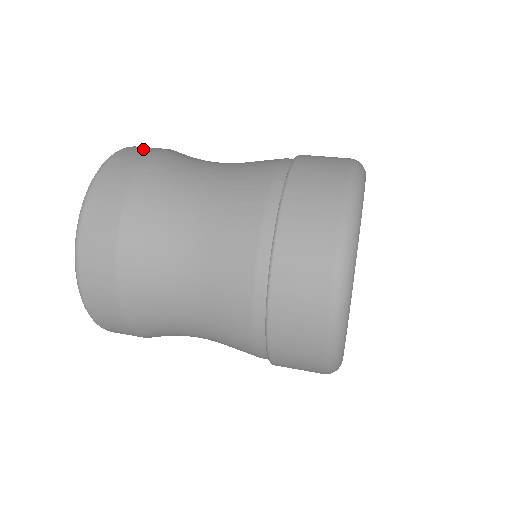
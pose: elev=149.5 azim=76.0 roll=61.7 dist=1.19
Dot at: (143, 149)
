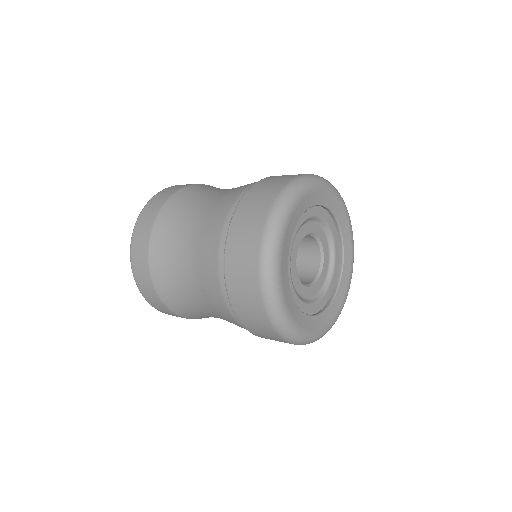
Dot at: occluded
